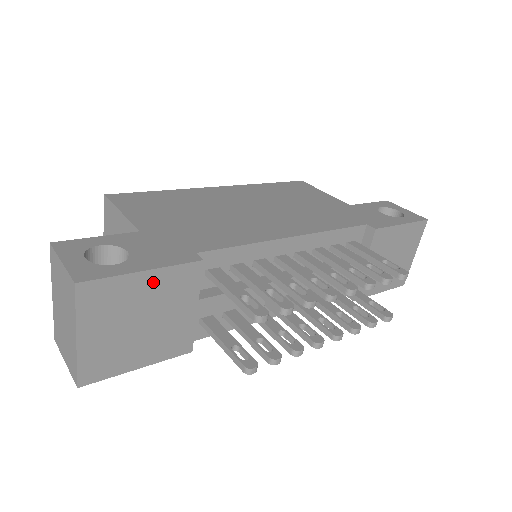
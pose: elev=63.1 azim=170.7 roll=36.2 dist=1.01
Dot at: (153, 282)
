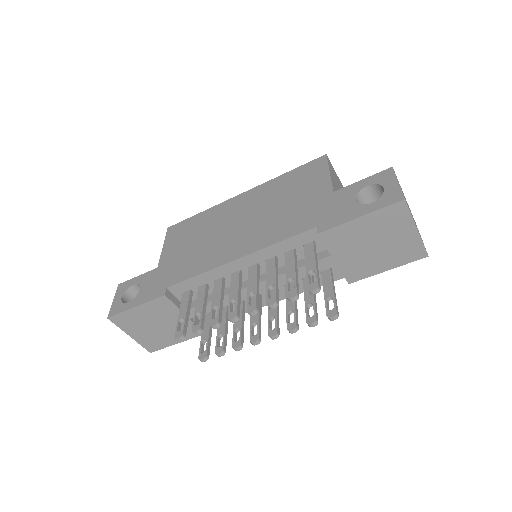
Dot at: (145, 310)
